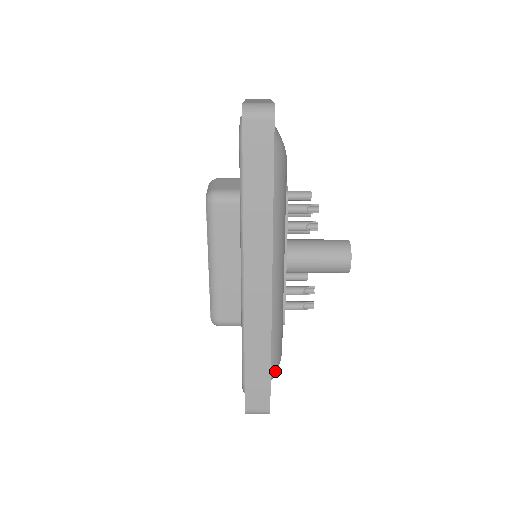
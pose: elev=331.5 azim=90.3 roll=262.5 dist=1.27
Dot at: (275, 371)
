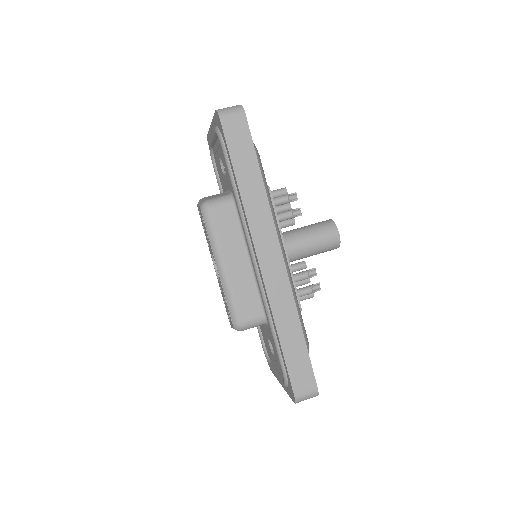
Dot at: occluded
